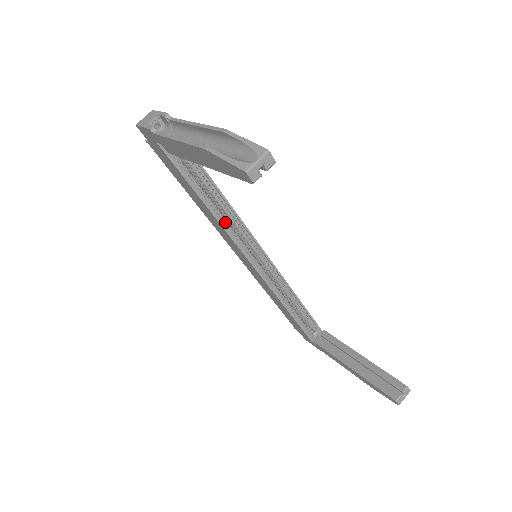
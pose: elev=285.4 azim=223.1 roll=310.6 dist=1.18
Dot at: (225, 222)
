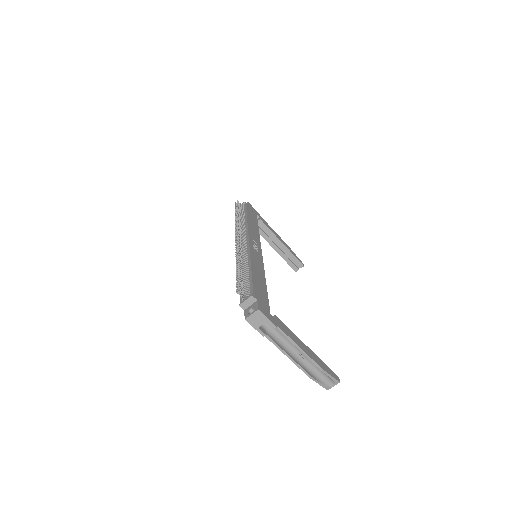
Dot at: occluded
